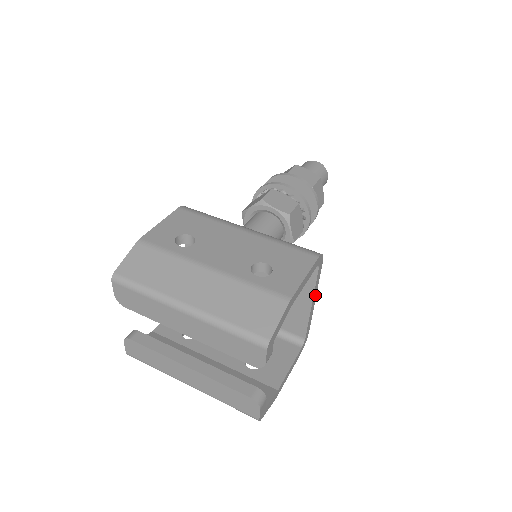
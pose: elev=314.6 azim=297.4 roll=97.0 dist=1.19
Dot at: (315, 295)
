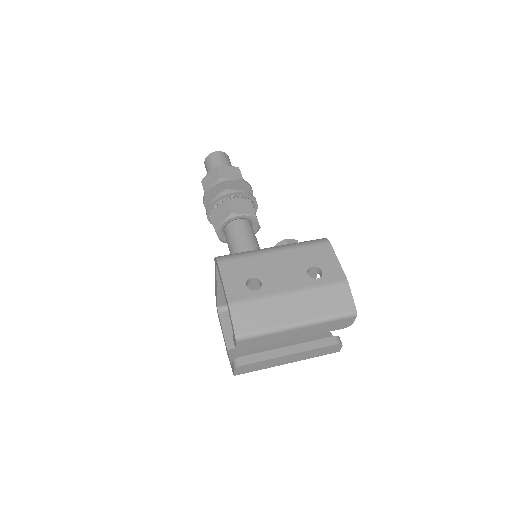
Dot at: occluded
